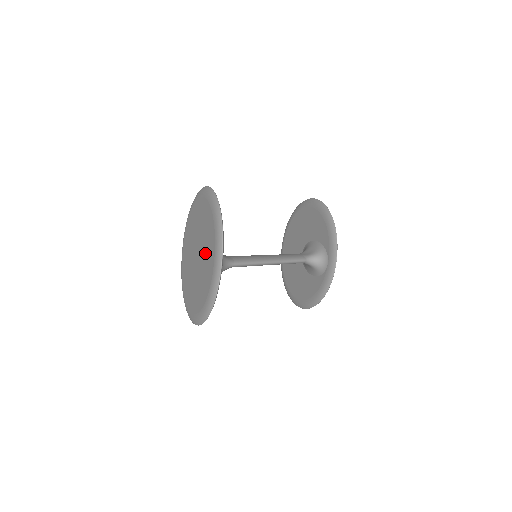
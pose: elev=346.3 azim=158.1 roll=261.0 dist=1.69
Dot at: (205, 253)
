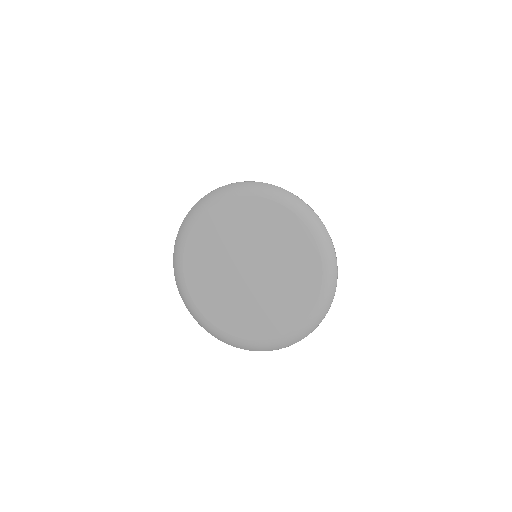
Dot at: (282, 255)
